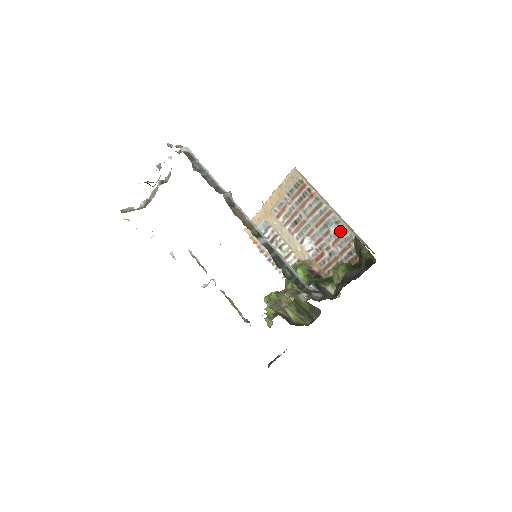
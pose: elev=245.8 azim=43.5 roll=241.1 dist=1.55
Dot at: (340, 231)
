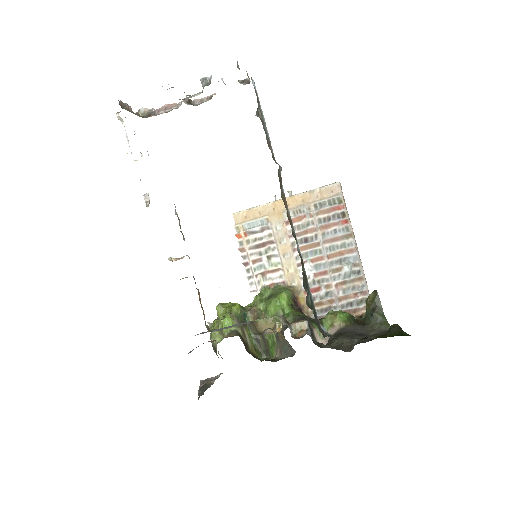
Dot at: (354, 275)
